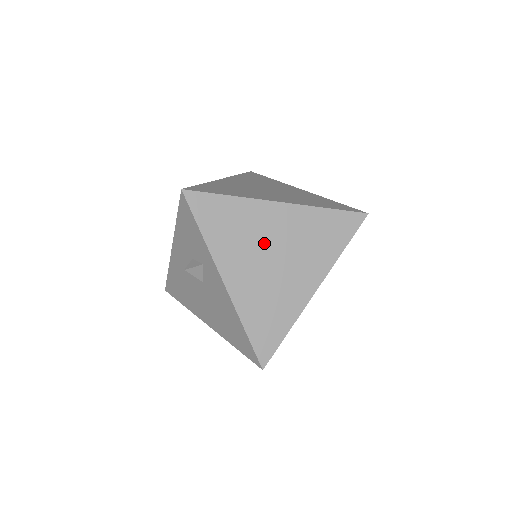
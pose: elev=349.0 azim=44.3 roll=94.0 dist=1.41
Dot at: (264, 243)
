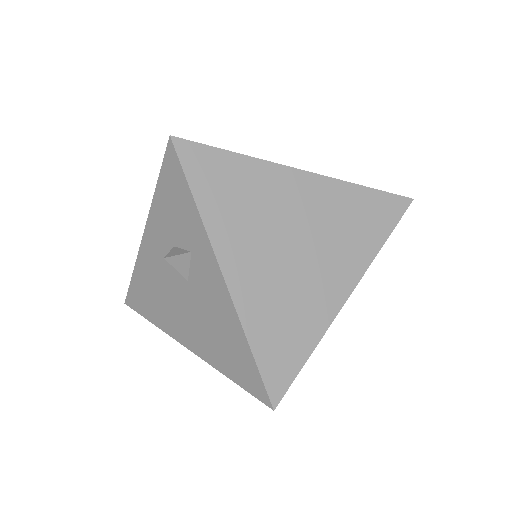
Dot at: (281, 224)
